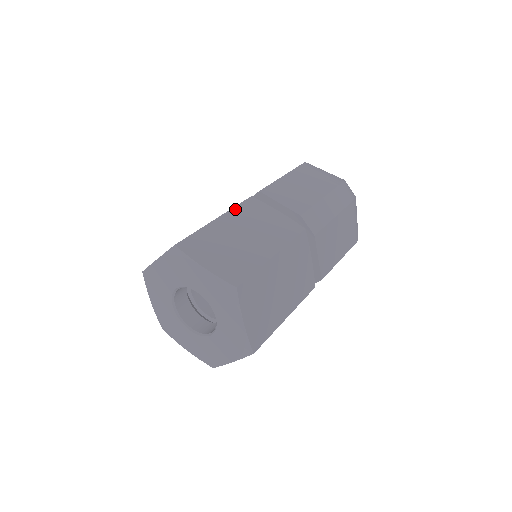
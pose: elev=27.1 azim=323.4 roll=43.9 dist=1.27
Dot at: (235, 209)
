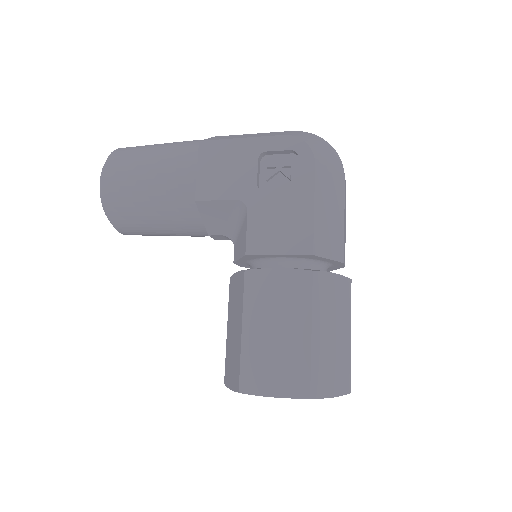
Dot at: (314, 305)
